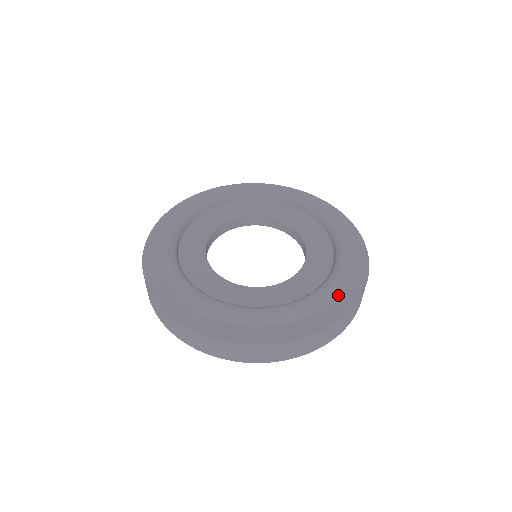
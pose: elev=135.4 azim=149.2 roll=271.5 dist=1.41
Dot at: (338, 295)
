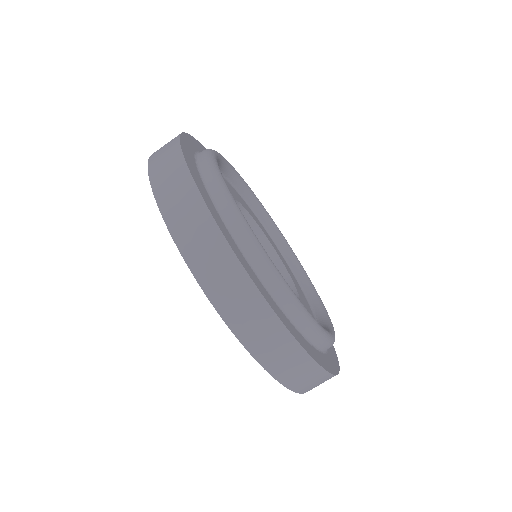
Dot at: occluded
